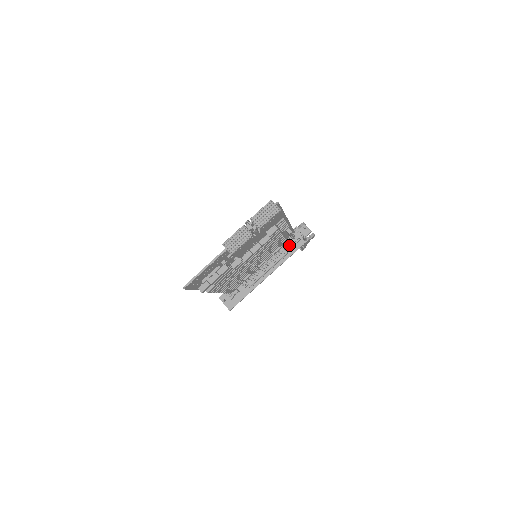
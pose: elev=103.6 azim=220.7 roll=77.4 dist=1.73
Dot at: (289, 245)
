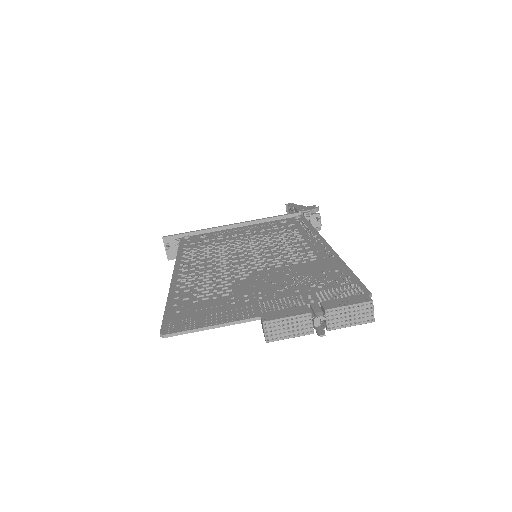
Dot at: occluded
